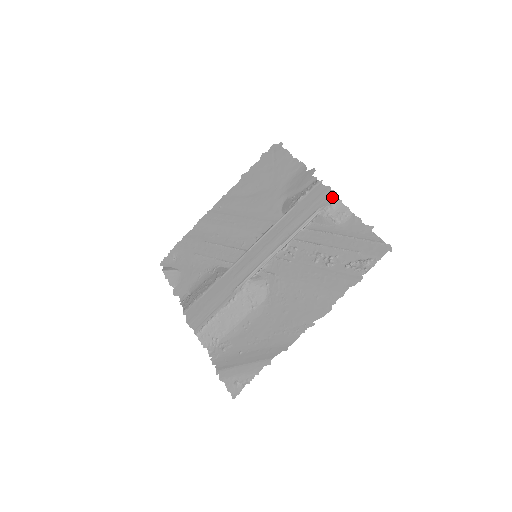
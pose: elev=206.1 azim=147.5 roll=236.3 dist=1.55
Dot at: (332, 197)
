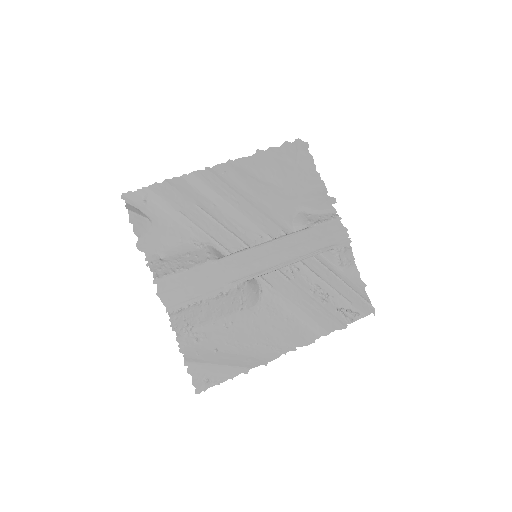
Dot at: (347, 241)
